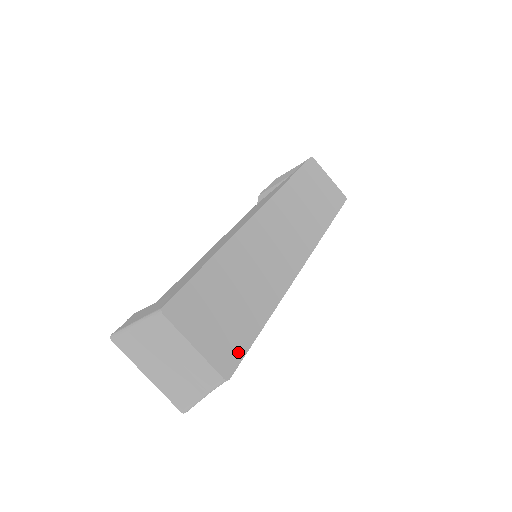
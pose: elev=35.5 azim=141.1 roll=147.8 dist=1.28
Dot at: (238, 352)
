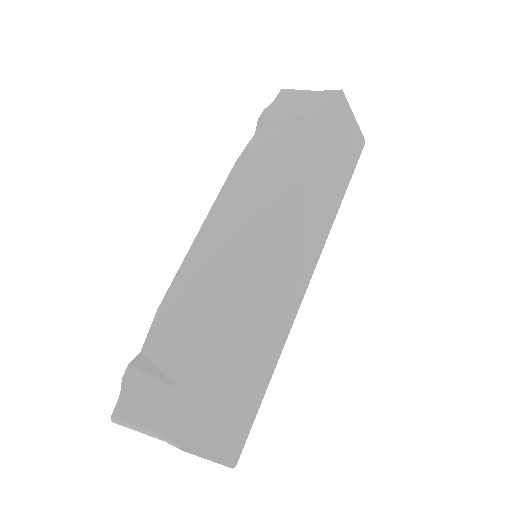
Dot at: (244, 433)
